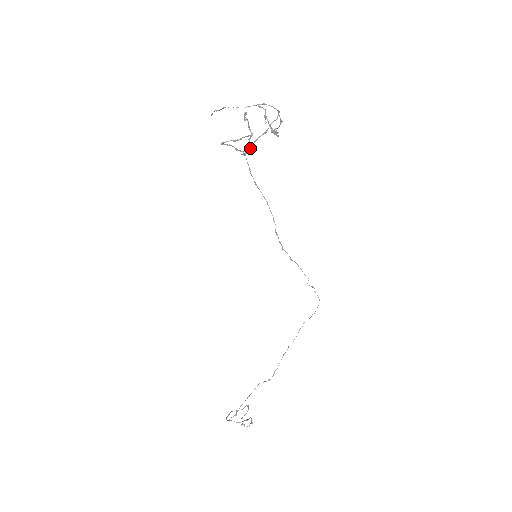
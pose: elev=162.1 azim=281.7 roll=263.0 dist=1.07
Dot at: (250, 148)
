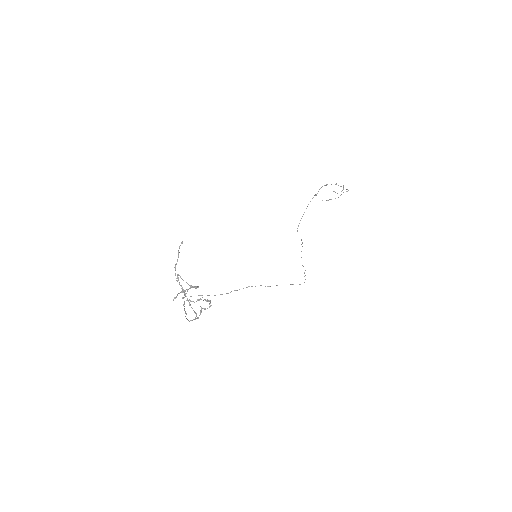
Dot at: occluded
